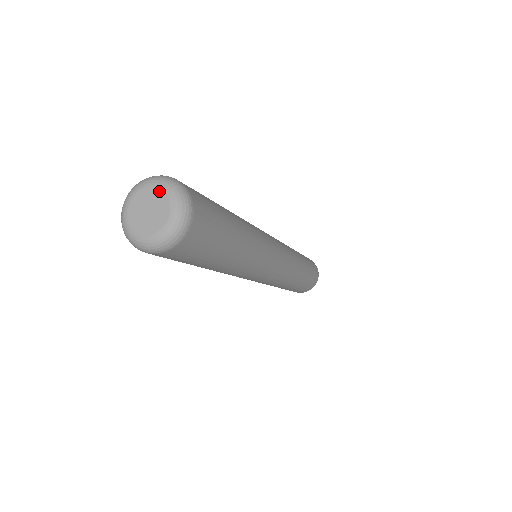
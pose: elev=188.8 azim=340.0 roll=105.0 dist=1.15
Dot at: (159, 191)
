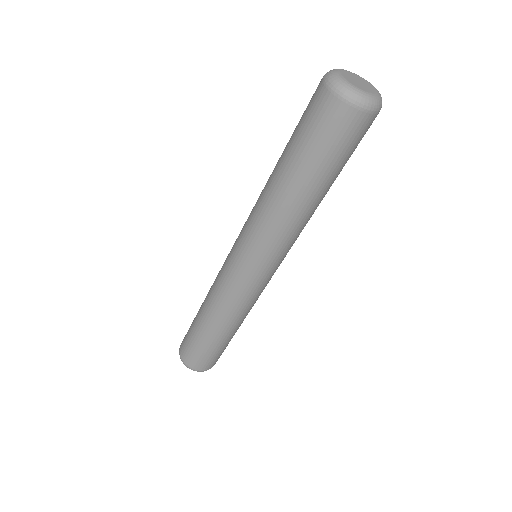
Dot at: (374, 89)
